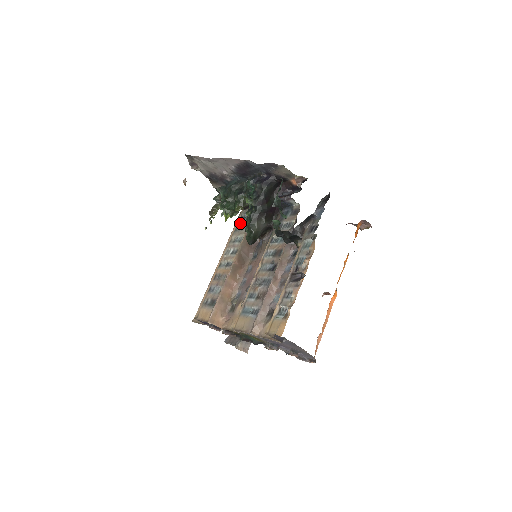
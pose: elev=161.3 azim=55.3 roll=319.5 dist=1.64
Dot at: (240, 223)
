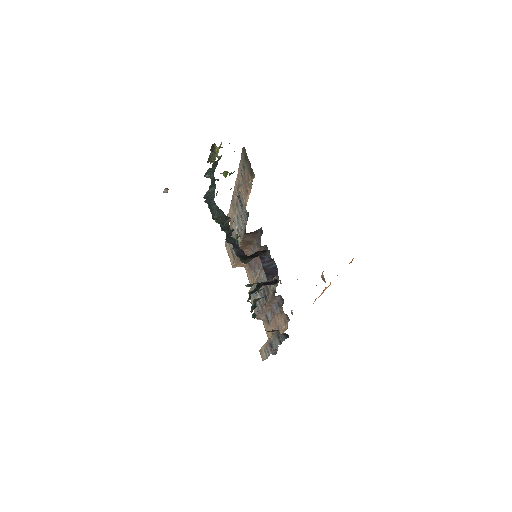
Dot at: (239, 206)
